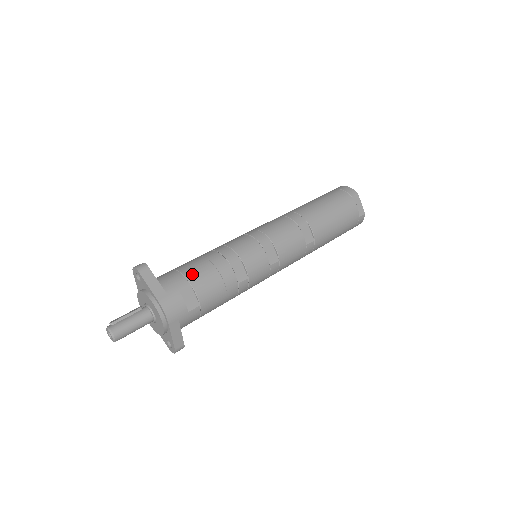
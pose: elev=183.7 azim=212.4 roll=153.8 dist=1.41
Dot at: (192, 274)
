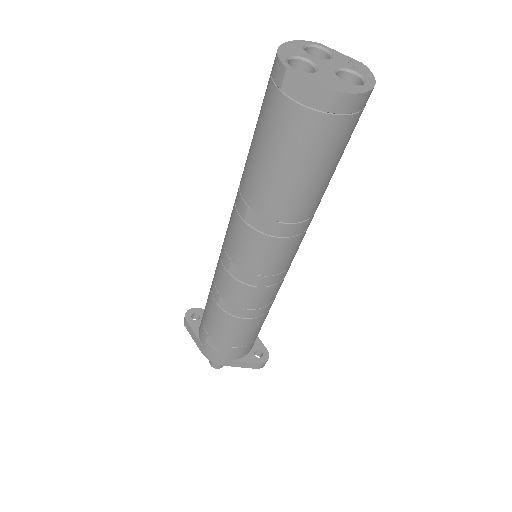
Dot at: (205, 322)
